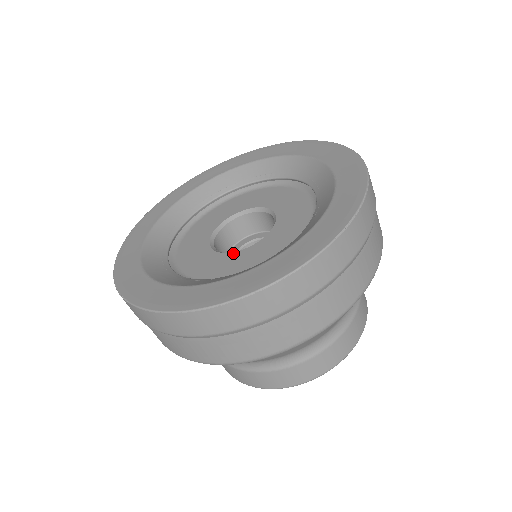
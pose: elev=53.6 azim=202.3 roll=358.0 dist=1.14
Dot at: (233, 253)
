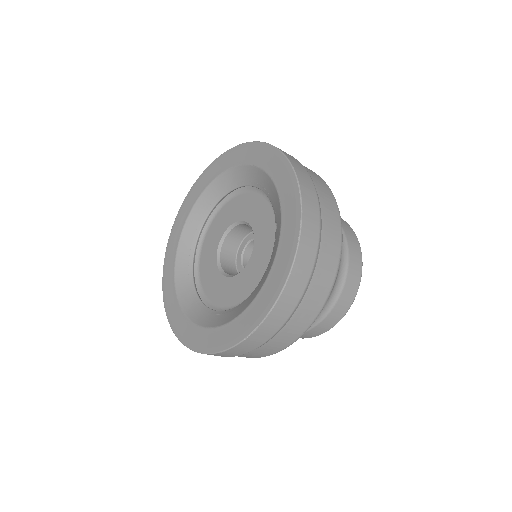
Dot at: (222, 277)
